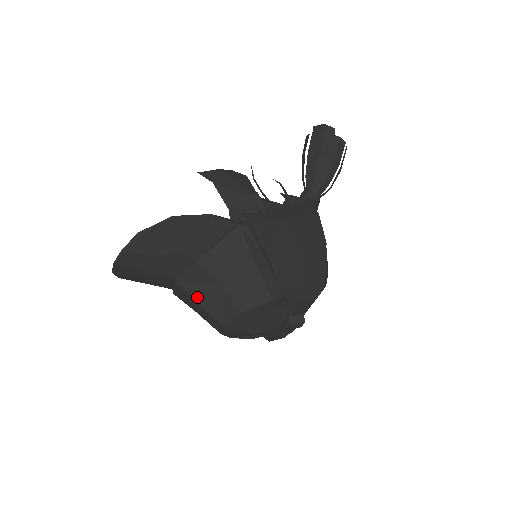
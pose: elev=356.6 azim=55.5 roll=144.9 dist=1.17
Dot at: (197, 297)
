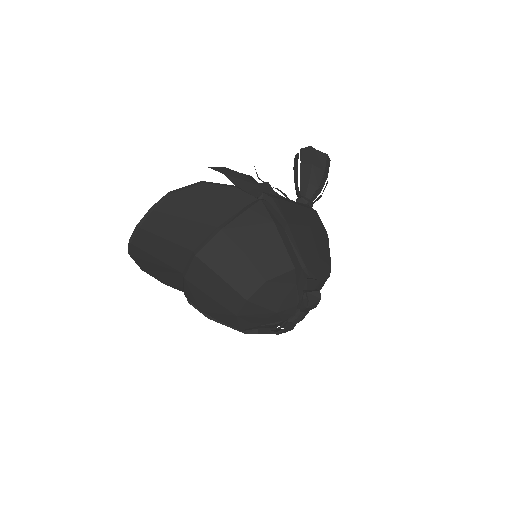
Dot at: (218, 269)
